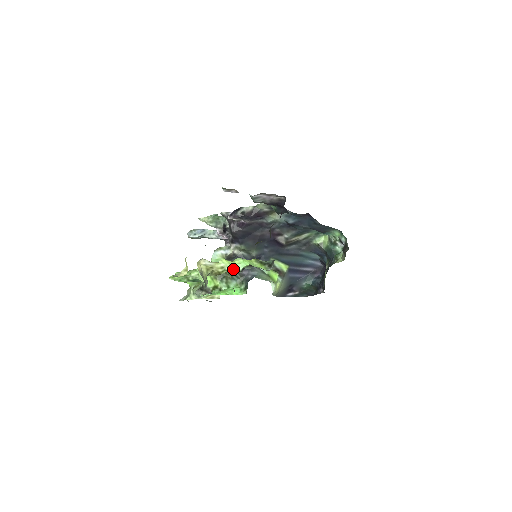
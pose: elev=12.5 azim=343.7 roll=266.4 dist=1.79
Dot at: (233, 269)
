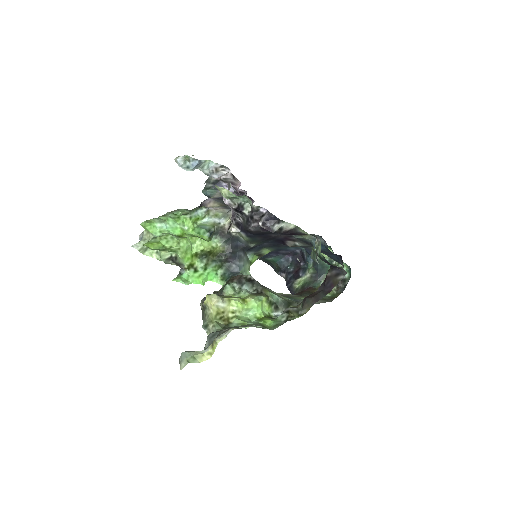
Dot at: (243, 313)
